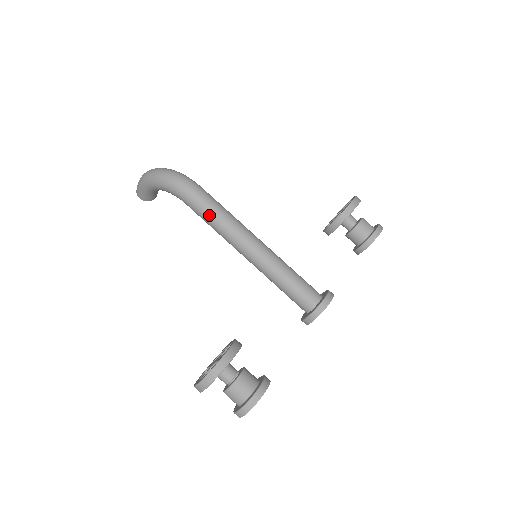
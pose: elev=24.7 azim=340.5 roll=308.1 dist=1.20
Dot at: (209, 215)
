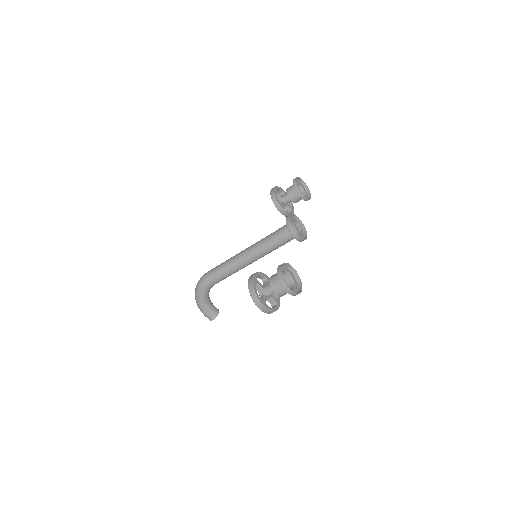
Dot at: (219, 272)
